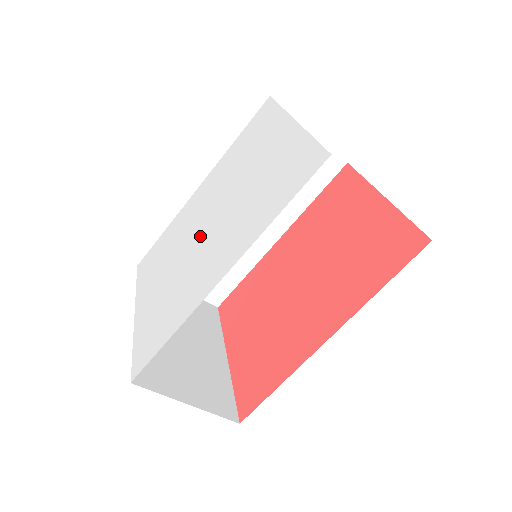
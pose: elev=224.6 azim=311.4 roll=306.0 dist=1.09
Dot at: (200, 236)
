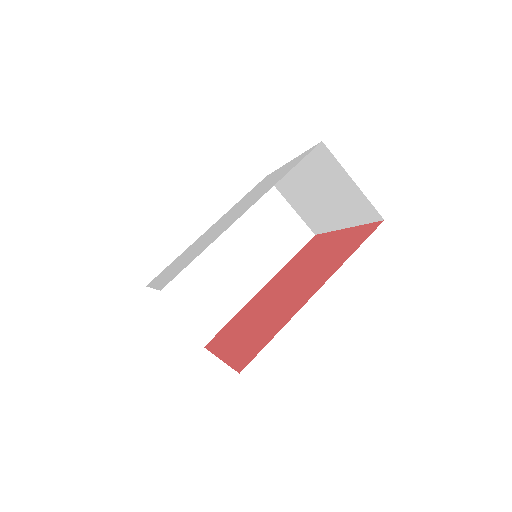
Dot at: (219, 226)
